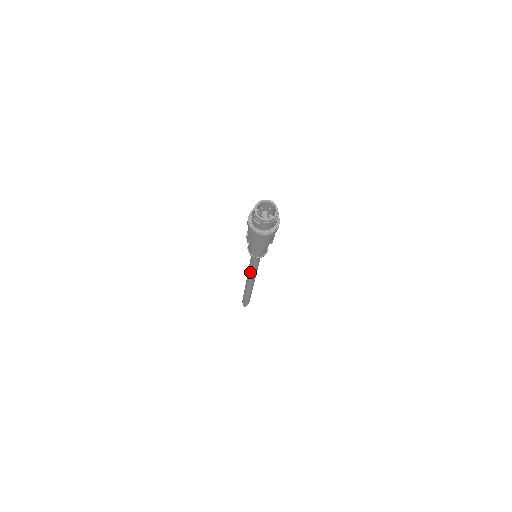
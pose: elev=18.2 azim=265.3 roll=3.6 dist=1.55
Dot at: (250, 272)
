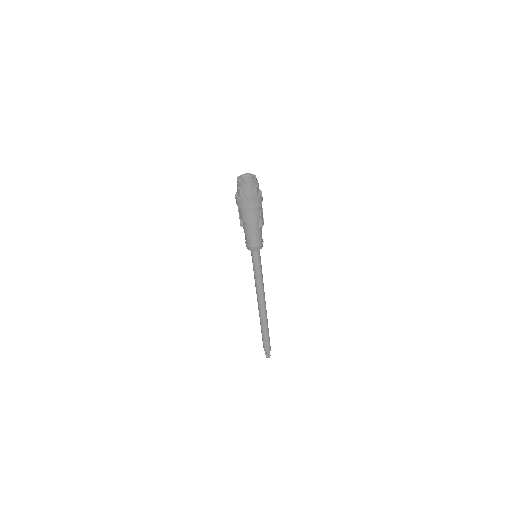
Dot at: (256, 283)
